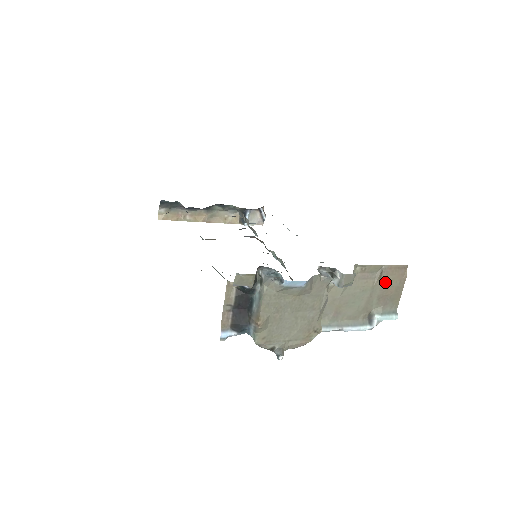
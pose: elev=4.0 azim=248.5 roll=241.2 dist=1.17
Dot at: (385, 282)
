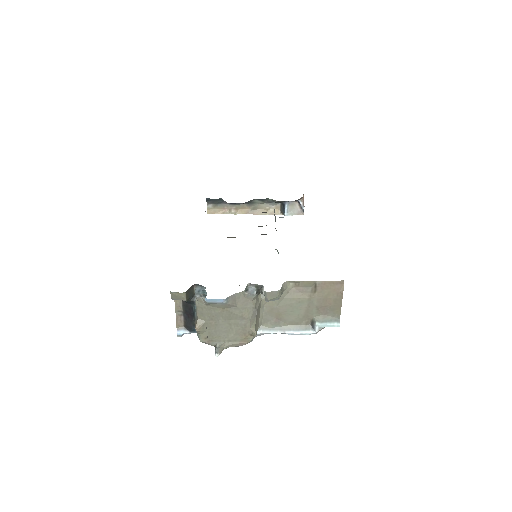
Dot at: (321, 295)
